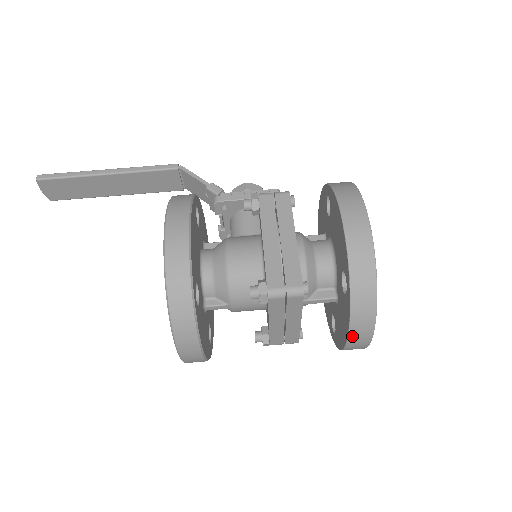
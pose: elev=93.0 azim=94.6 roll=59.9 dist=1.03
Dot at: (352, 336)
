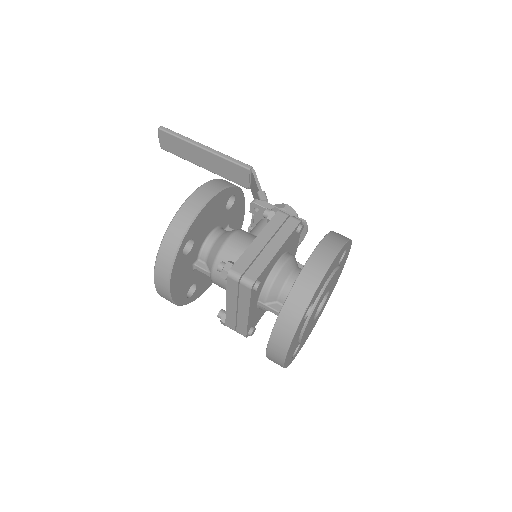
Dot at: (271, 344)
